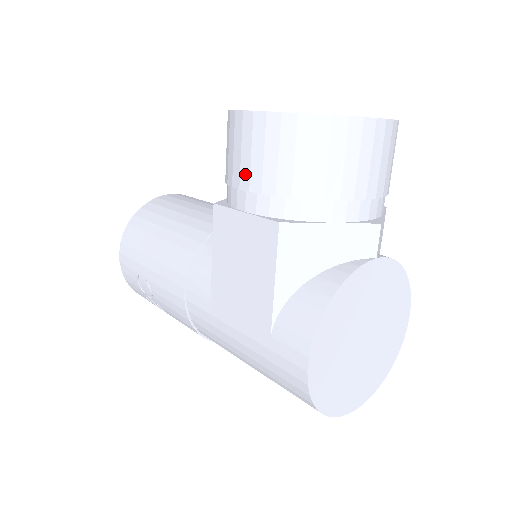
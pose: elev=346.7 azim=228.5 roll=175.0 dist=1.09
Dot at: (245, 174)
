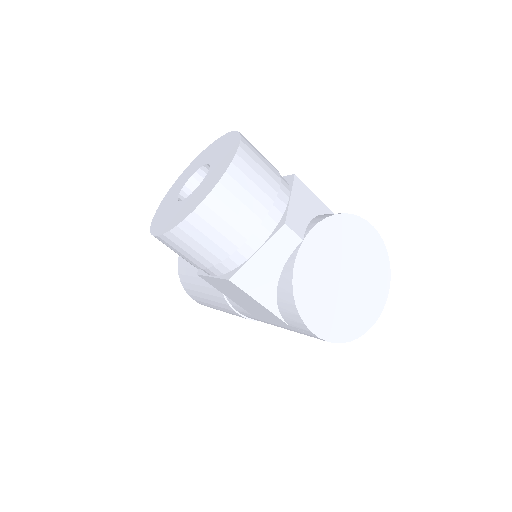
Dot at: (191, 262)
